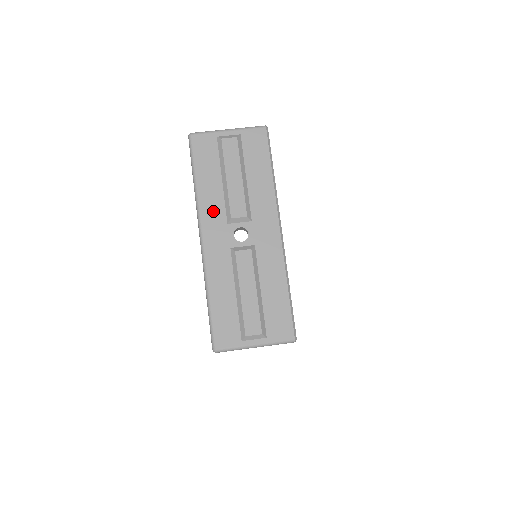
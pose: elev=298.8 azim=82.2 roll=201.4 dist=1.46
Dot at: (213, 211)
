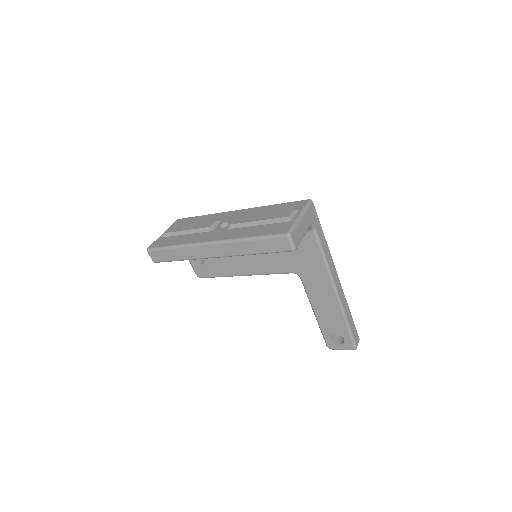
Dot at: (199, 237)
